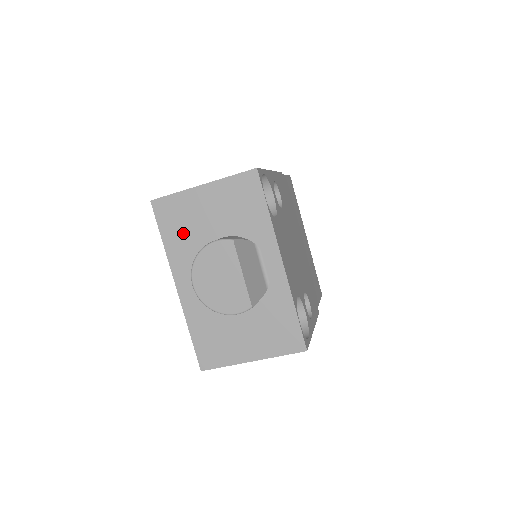
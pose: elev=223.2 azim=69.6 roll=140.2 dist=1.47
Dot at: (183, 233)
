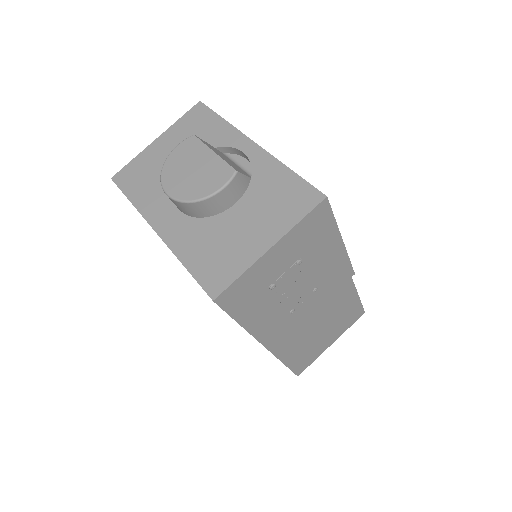
Dot at: (149, 182)
